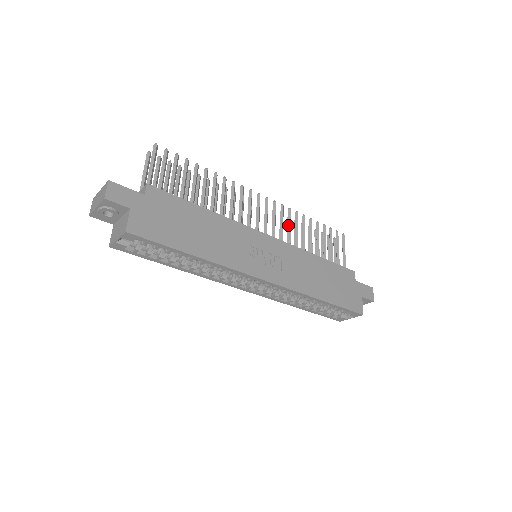
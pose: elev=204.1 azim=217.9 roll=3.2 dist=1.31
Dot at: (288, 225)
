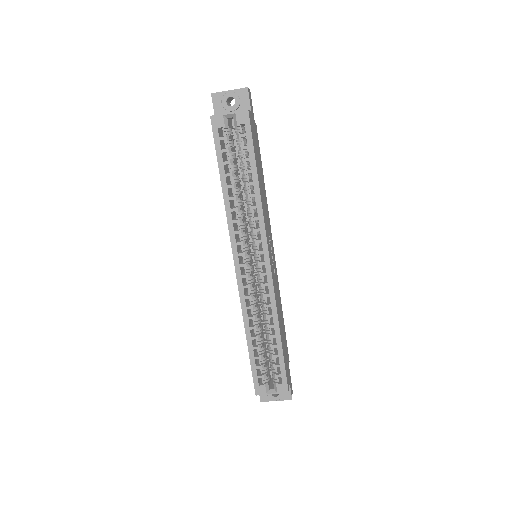
Dot at: occluded
